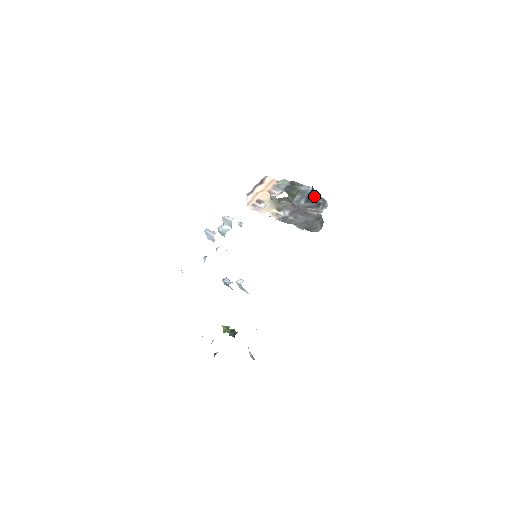
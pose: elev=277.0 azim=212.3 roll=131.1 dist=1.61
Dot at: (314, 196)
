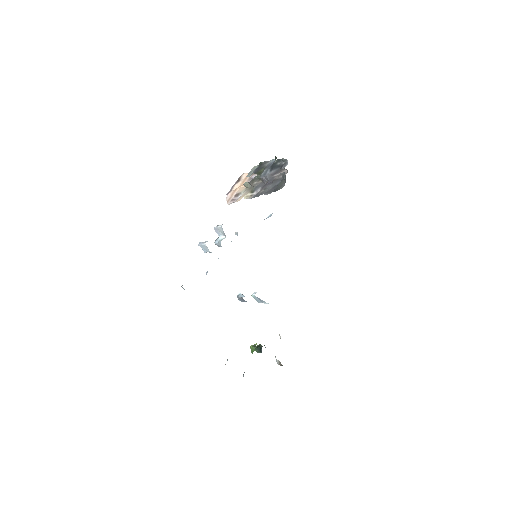
Dot at: (277, 162)
